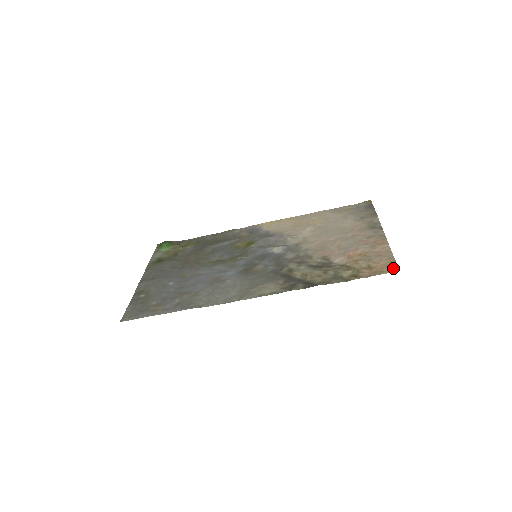
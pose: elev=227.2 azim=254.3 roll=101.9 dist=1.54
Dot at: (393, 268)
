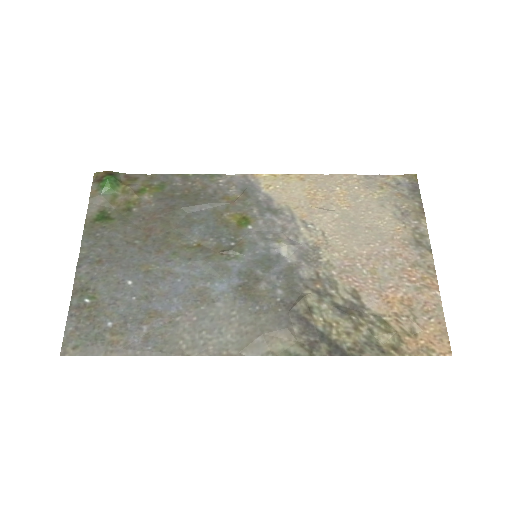
Dot at: (444, 347)
